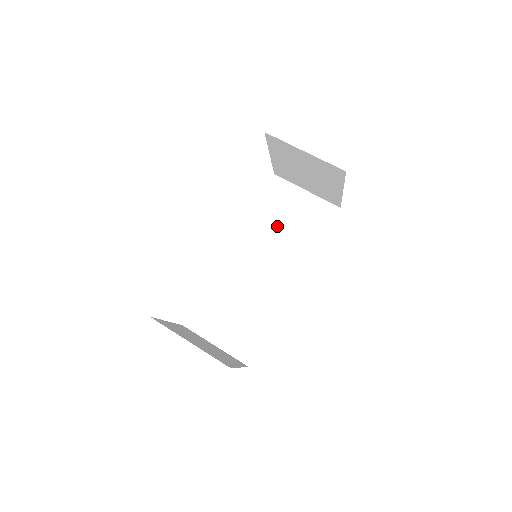
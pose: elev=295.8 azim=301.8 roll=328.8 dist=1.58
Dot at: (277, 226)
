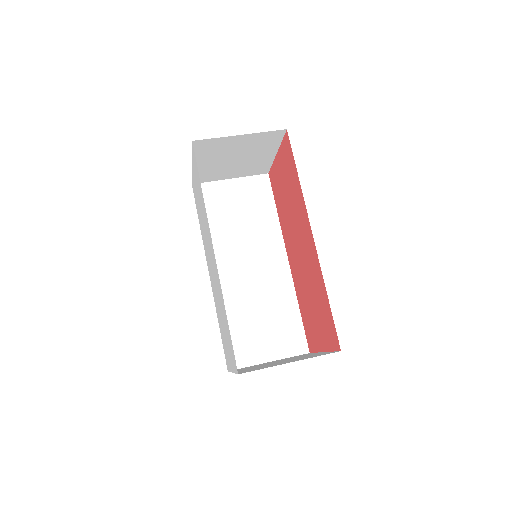
Dot at: (232, 225)
